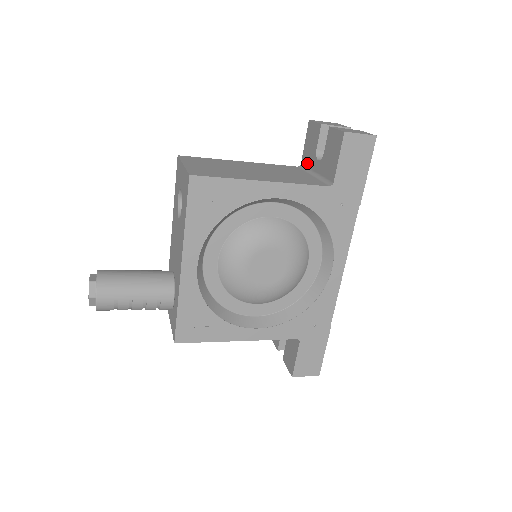
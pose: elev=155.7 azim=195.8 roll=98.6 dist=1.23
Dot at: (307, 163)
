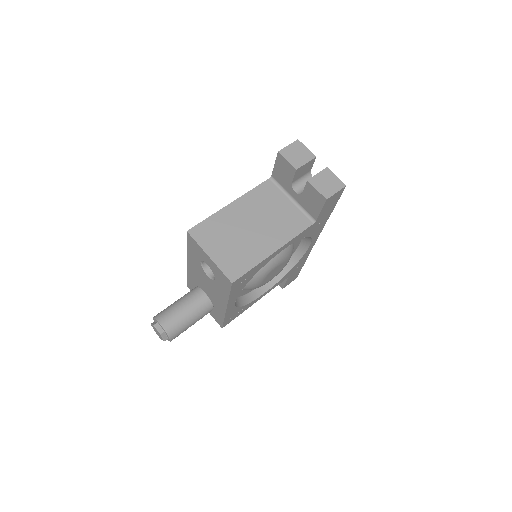
Dot at: (280, 182)
